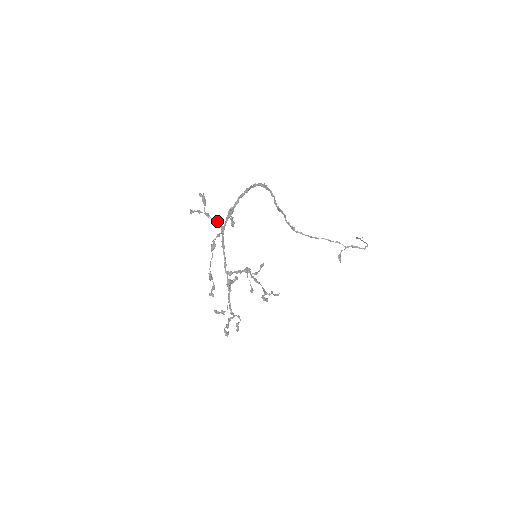
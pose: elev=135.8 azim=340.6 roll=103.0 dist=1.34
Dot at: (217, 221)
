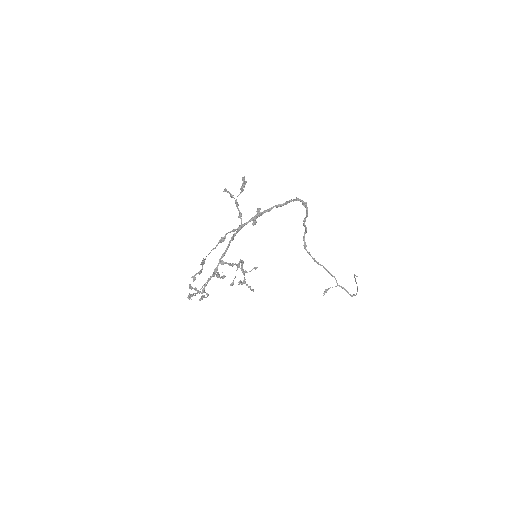
Dot at: (241, 215)
